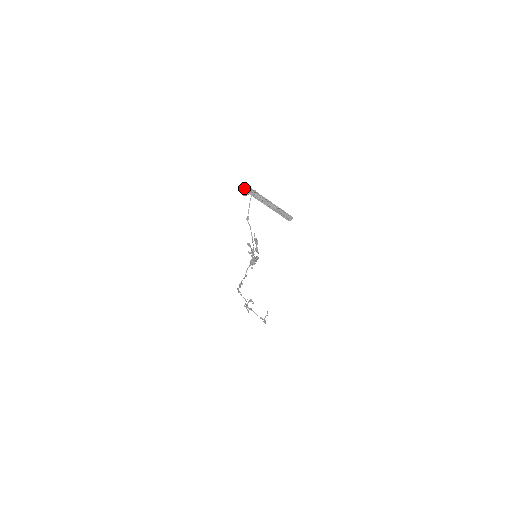
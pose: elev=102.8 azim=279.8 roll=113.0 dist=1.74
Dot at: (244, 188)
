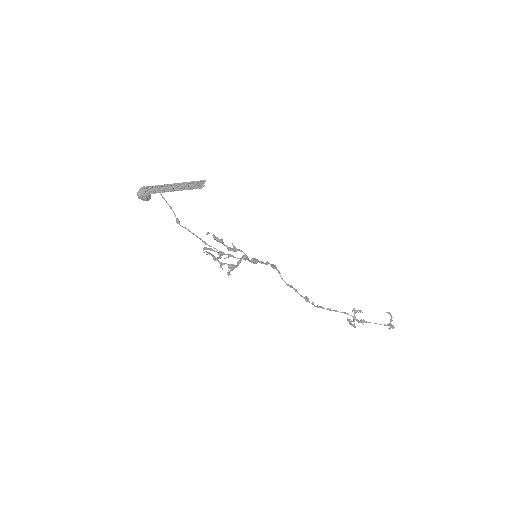
Dot at: (137, 193)
